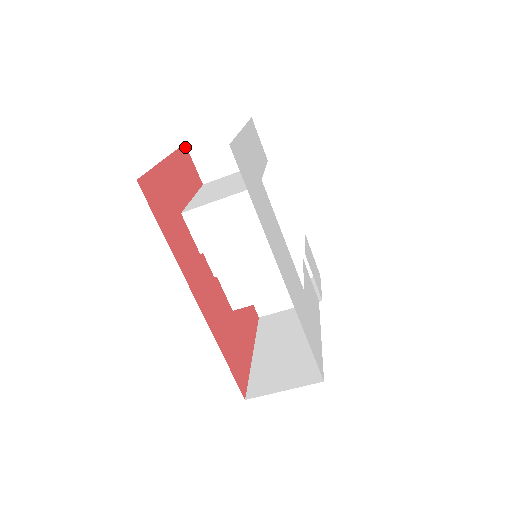
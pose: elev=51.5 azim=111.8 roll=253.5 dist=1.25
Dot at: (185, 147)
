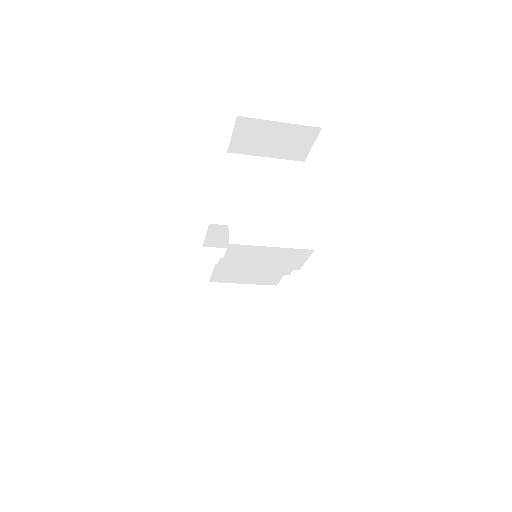
Dot at: (236, 122)
